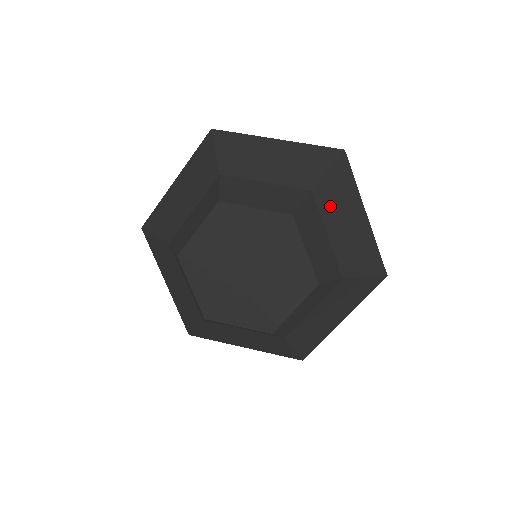
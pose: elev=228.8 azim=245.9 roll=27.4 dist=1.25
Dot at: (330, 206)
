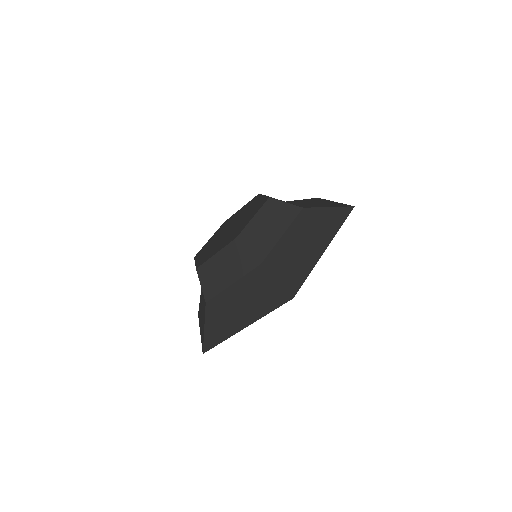
Dot at: (299, 202)
